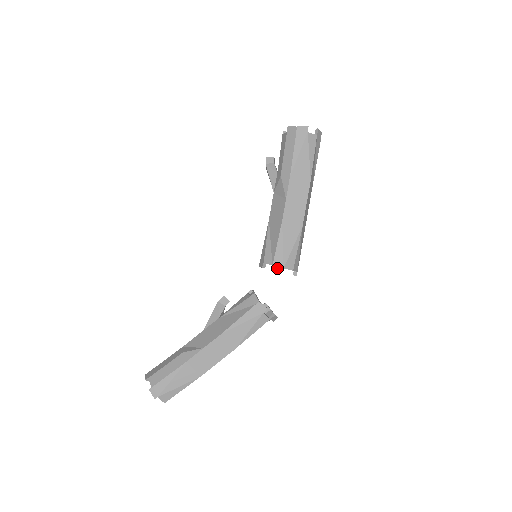
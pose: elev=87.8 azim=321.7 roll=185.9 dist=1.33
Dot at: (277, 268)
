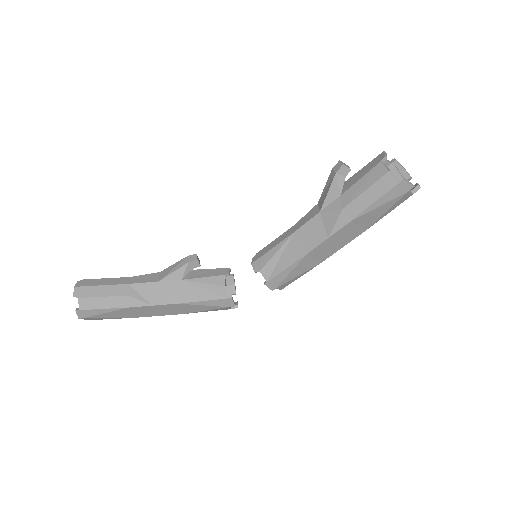
Dot at: (269, 286)
